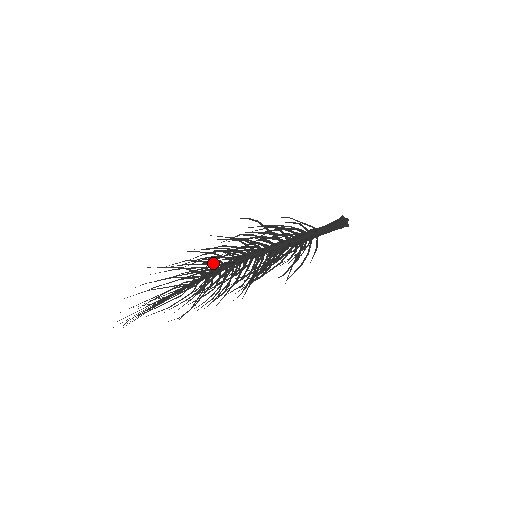
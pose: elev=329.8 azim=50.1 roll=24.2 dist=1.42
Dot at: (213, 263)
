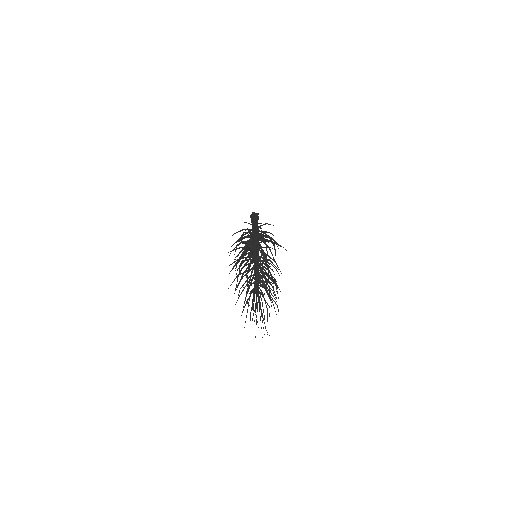
Dot at: occluded
